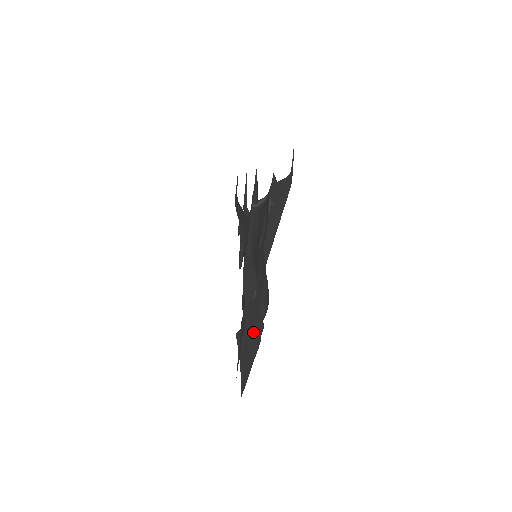
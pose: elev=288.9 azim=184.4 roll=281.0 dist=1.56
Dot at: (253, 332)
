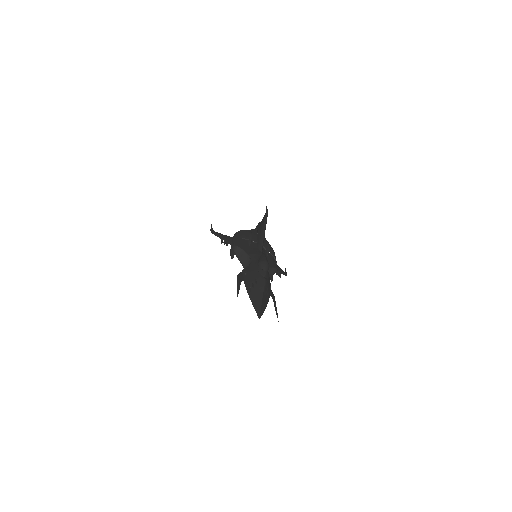
Dot at: (254, 278)
